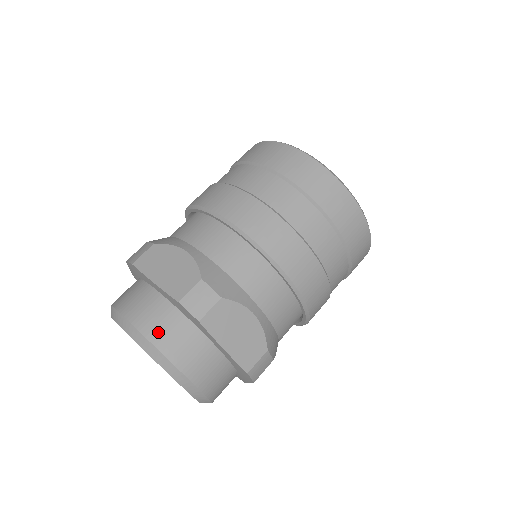
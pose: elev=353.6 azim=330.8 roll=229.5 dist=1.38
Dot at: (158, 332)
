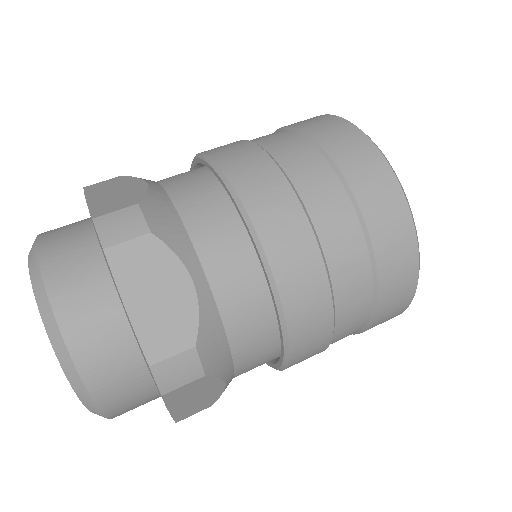
Dot at: (97, 368)
